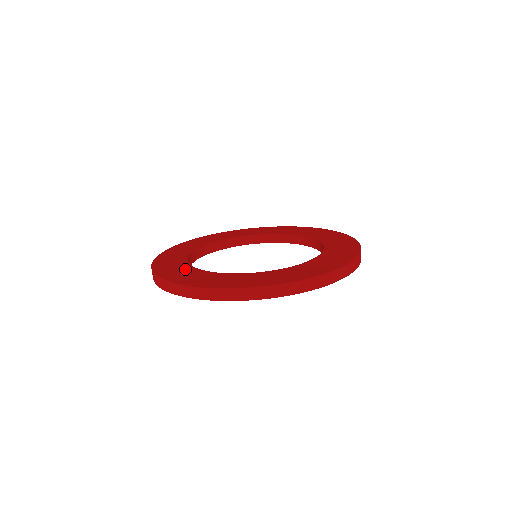
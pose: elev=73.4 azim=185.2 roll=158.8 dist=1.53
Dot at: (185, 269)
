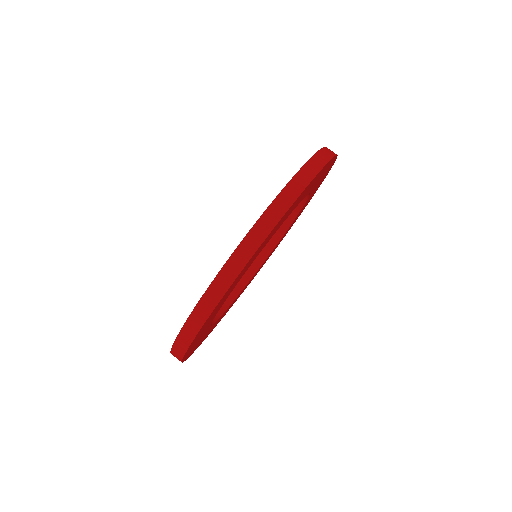
Dot at: occluded
